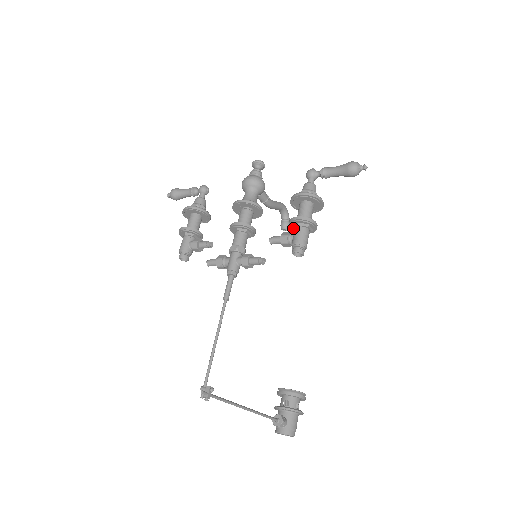
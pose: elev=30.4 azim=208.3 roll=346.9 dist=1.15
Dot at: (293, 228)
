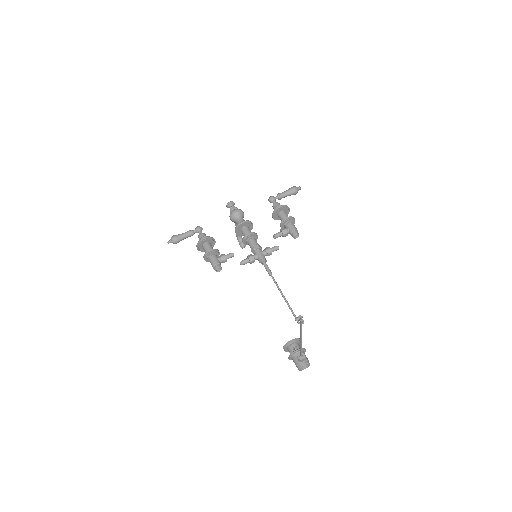
Dot at: (285, 225)
